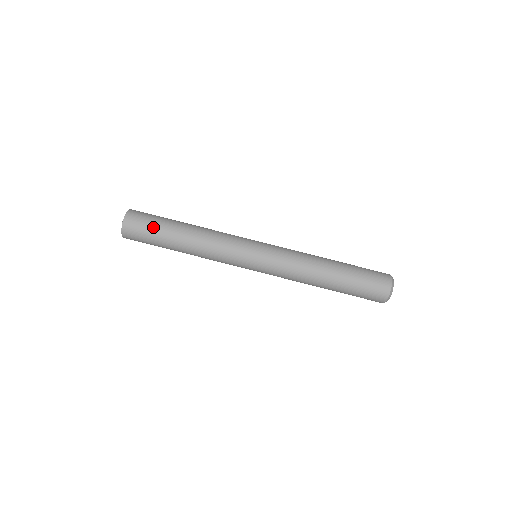
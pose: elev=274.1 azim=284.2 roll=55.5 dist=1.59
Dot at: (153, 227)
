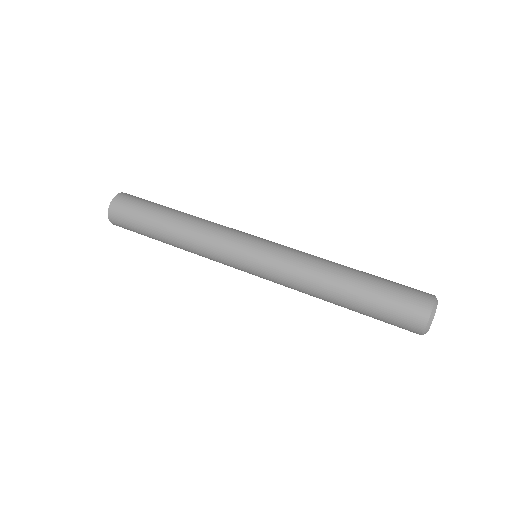
Dot at: (148, 202)
